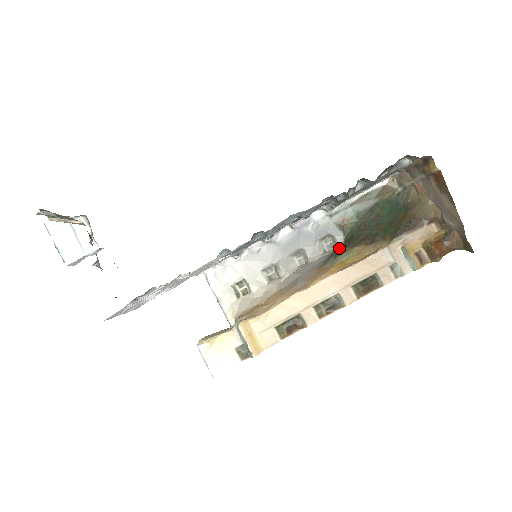
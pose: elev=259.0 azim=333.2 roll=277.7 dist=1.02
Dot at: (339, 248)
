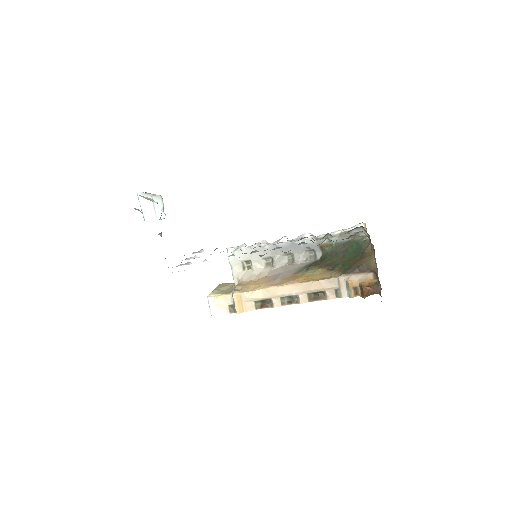
Dot at: (314, 262)
